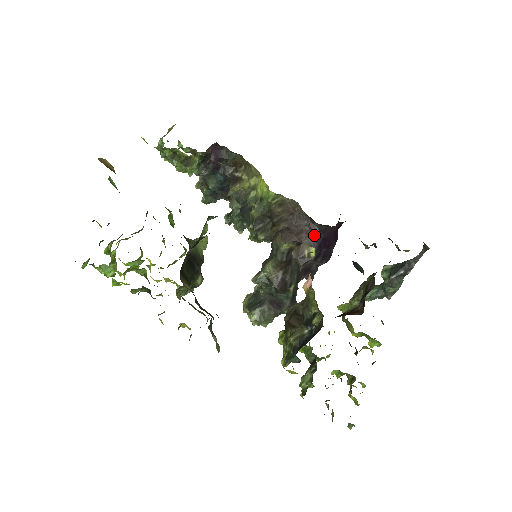
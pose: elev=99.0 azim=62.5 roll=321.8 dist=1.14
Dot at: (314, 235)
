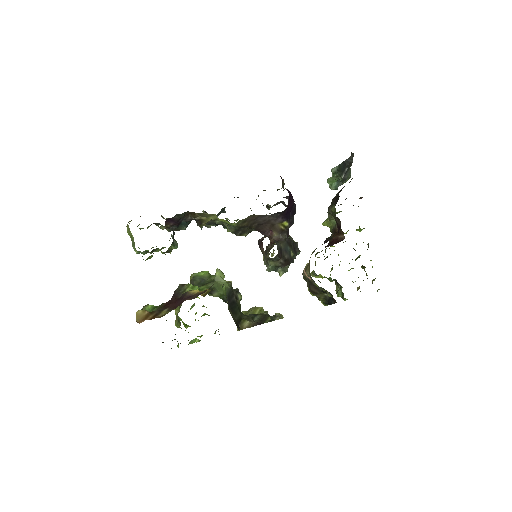
Dot at: (279, 217)
